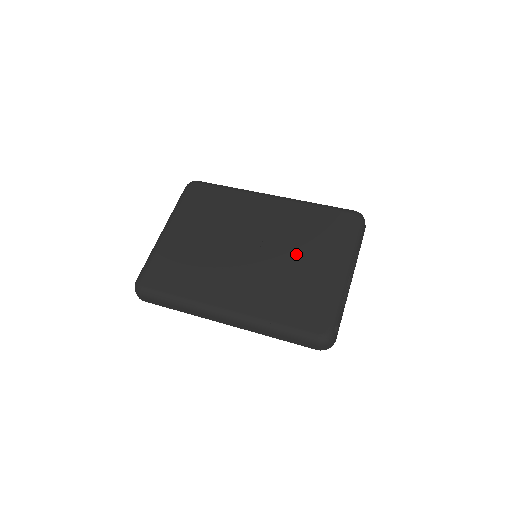
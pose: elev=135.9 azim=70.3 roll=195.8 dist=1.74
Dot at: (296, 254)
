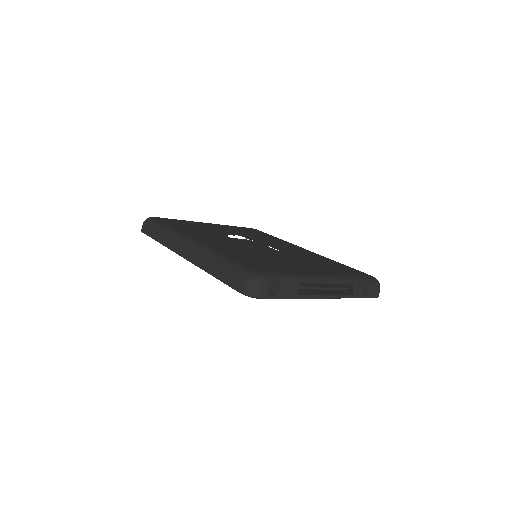
Dot at: occluded
